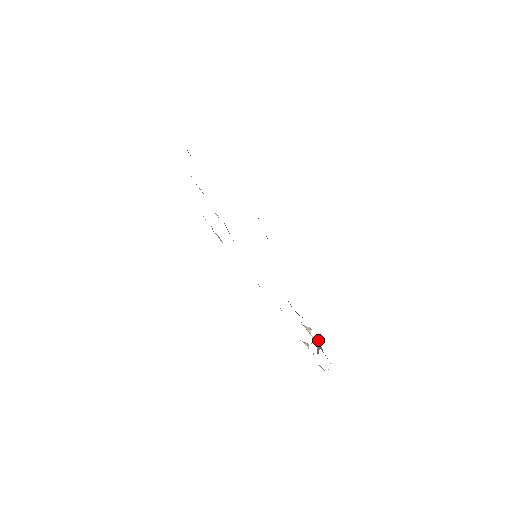
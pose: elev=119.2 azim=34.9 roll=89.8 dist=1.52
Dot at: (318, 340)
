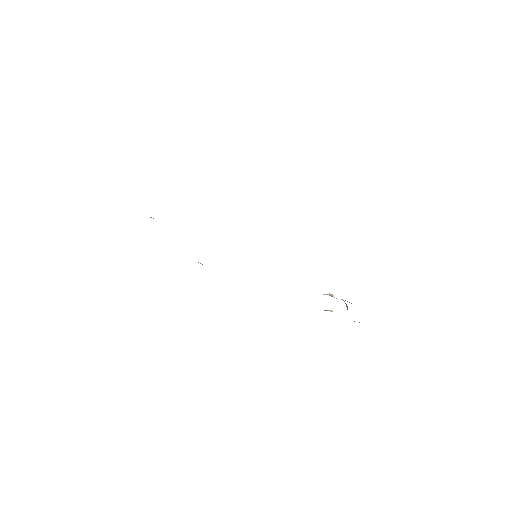
Dot at: (343, 300)
